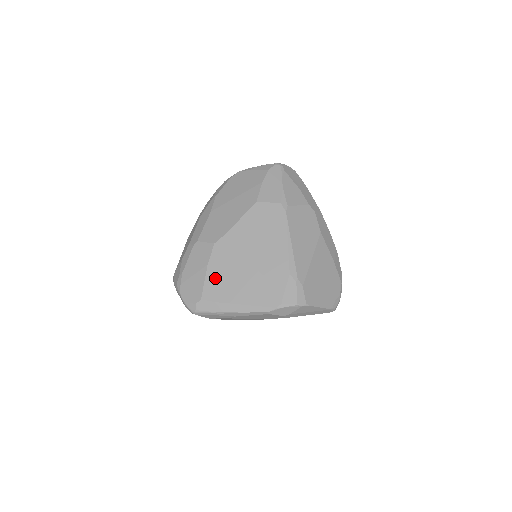
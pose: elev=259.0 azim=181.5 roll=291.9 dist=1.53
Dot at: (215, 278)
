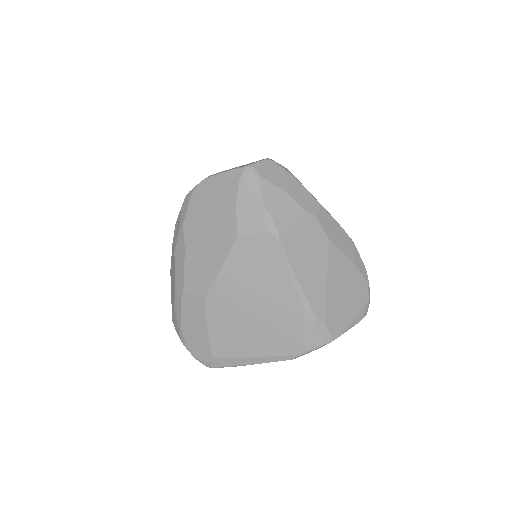
Dot at: (220, 334)
